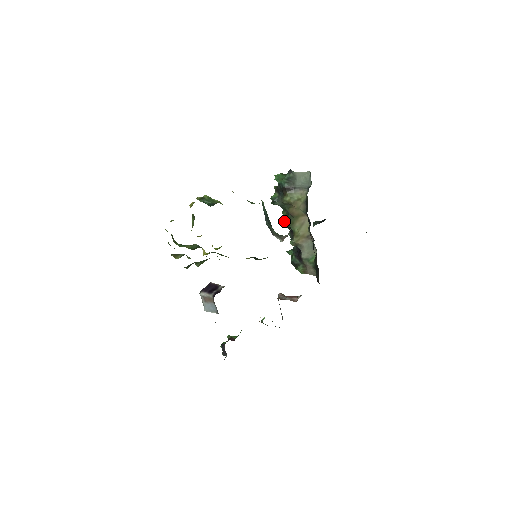
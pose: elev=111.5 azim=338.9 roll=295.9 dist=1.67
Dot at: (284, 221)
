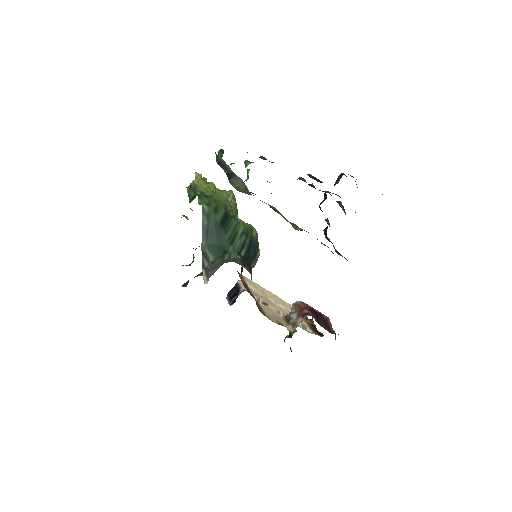
Dot at: occluded
